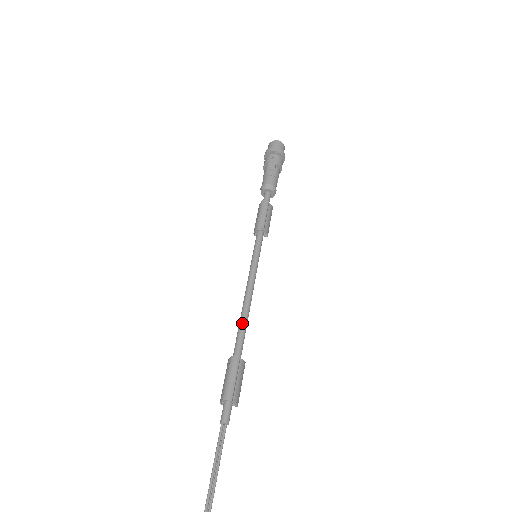
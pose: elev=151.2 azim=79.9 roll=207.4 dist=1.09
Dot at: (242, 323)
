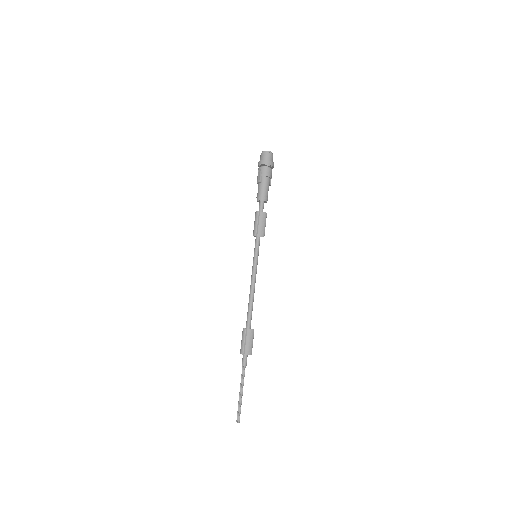
Dot at: (248, 306)
